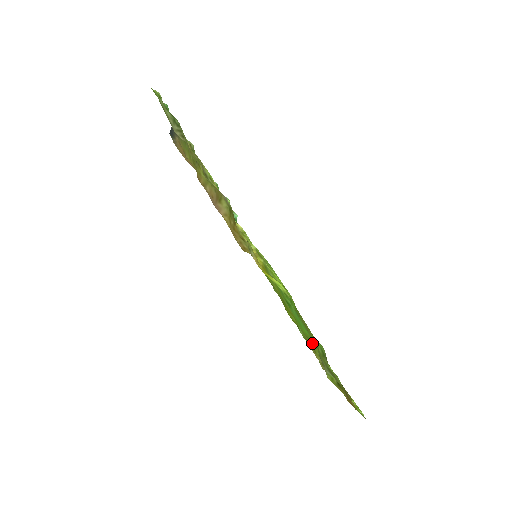
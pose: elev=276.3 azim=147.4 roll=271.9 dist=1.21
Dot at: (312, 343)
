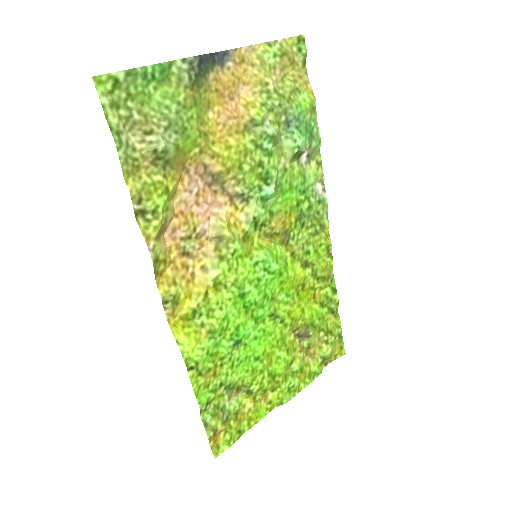
Dot at: (288, 347)
